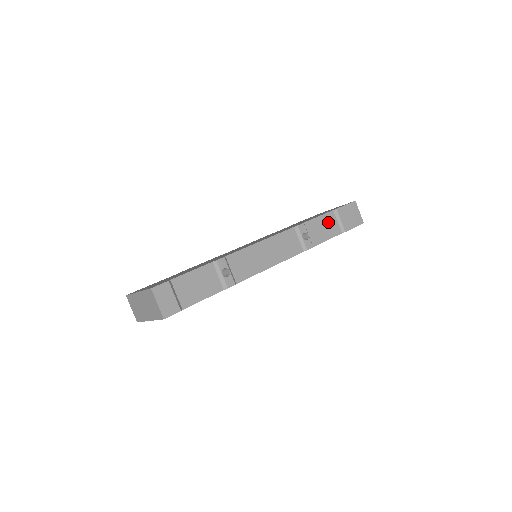
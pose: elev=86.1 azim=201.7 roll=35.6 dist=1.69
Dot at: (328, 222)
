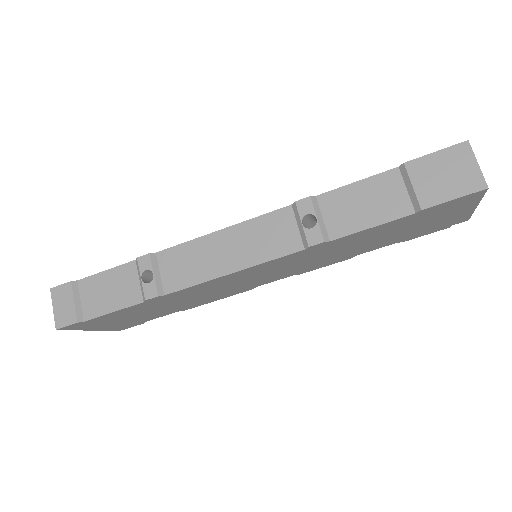
Dot at: (379, 192)
